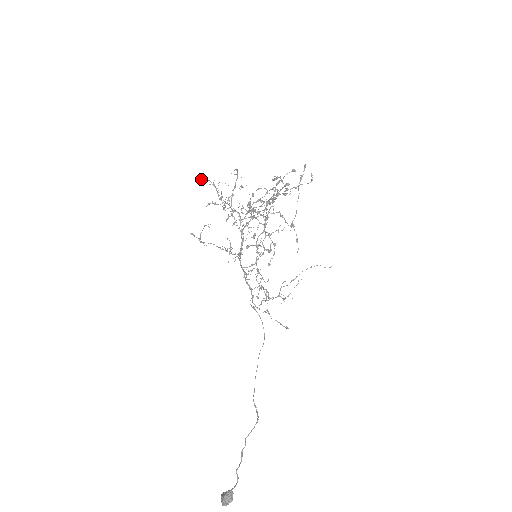
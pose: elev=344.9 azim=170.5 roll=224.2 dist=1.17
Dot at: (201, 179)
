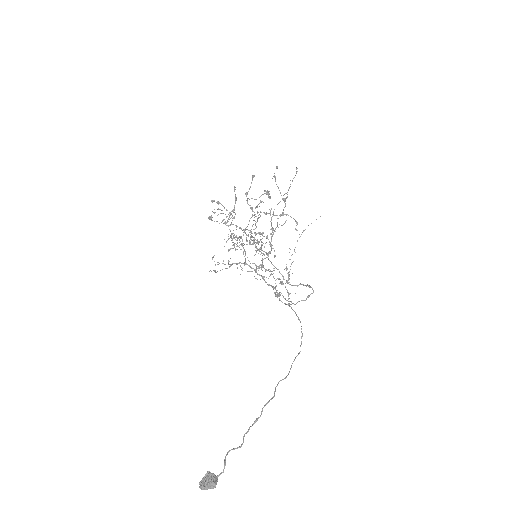
Dot at: occluded
